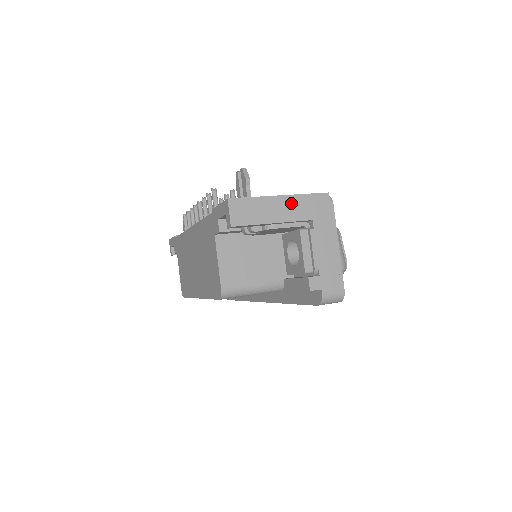
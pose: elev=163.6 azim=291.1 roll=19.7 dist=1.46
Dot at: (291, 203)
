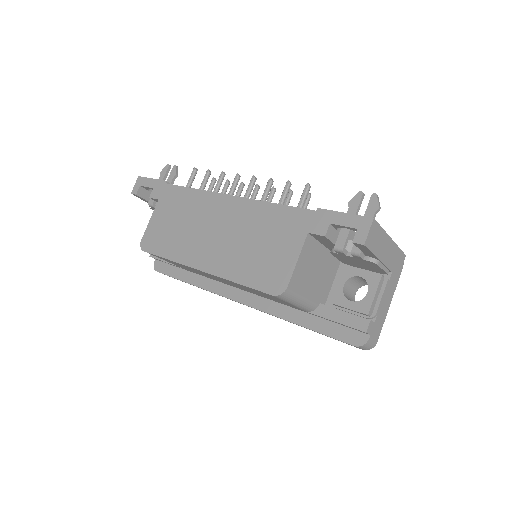
Dot at: (392, 249)
